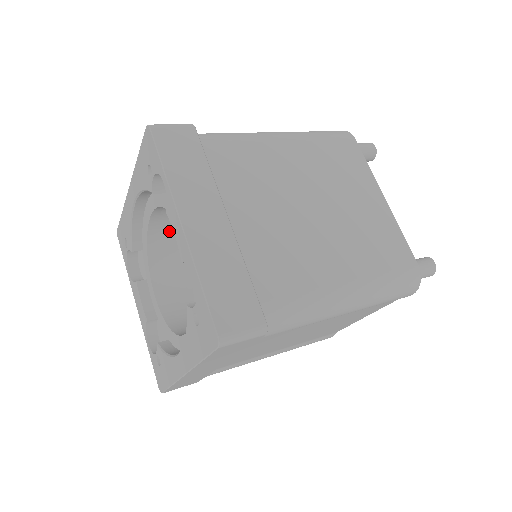
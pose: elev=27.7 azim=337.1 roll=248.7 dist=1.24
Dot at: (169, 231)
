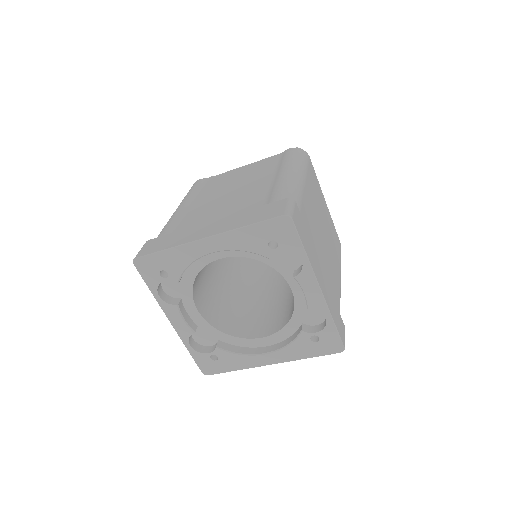
Dot at: occluded
